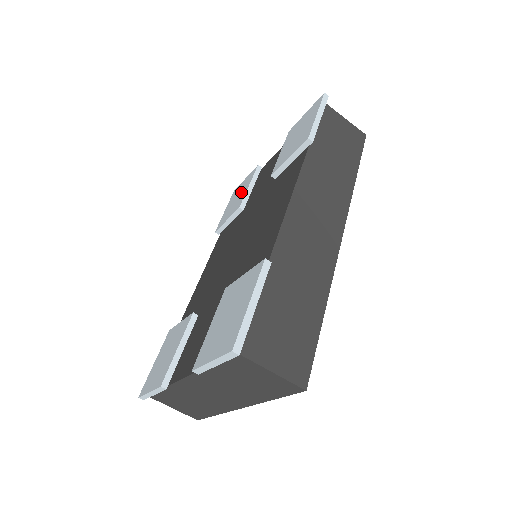
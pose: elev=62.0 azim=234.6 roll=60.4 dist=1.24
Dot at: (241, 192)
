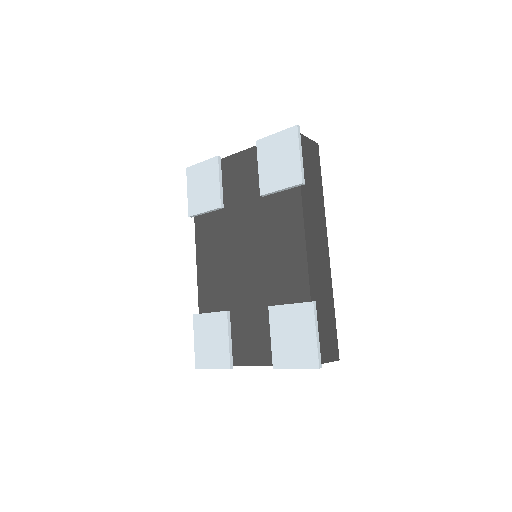
Dot at: (208, 183)
